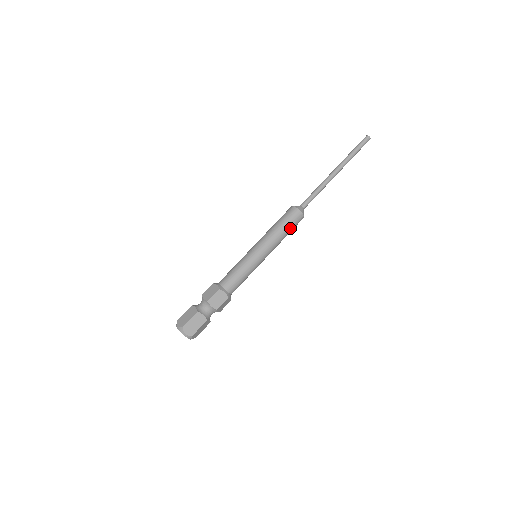
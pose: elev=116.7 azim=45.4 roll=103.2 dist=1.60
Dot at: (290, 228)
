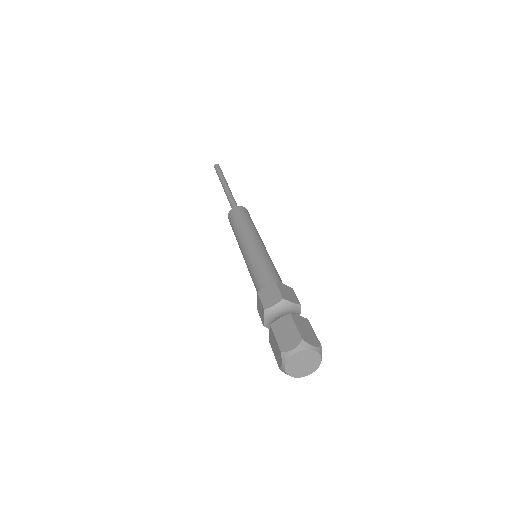
Dot at: (252, 221)
